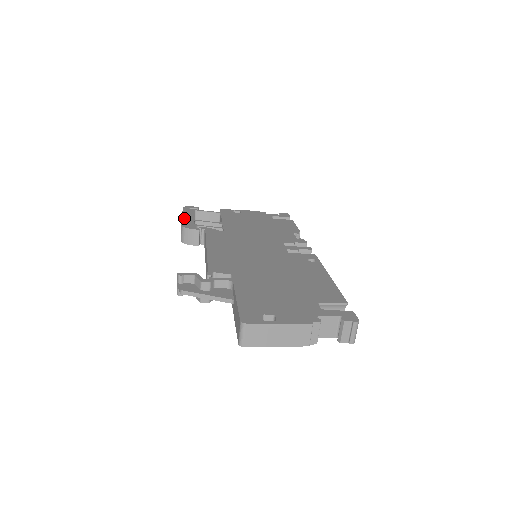
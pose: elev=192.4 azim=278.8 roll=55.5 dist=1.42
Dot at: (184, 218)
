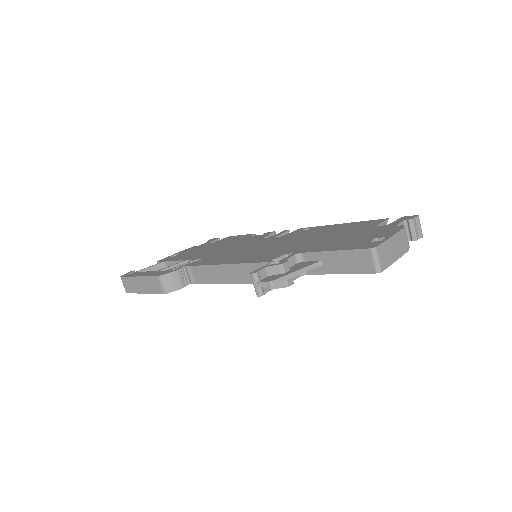
Dot at: (145, 275)
